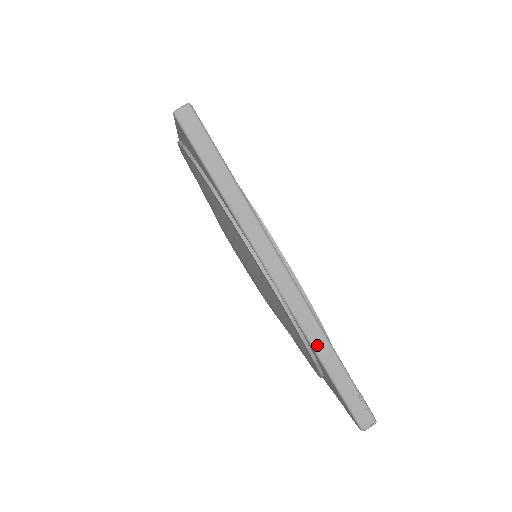
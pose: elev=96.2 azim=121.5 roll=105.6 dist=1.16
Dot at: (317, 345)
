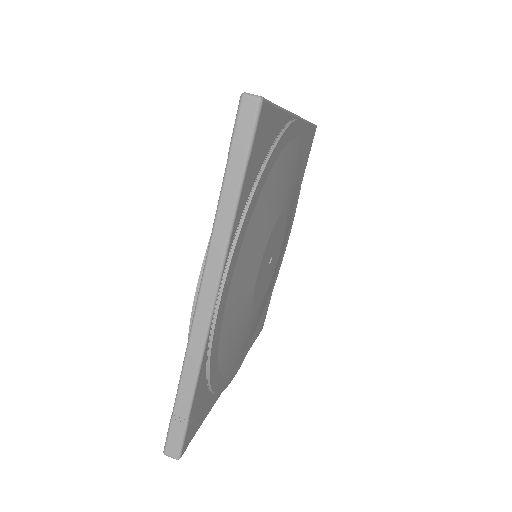
Dot at: occluded
